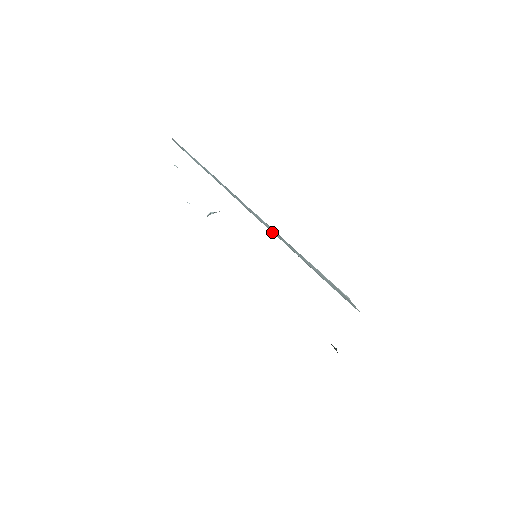
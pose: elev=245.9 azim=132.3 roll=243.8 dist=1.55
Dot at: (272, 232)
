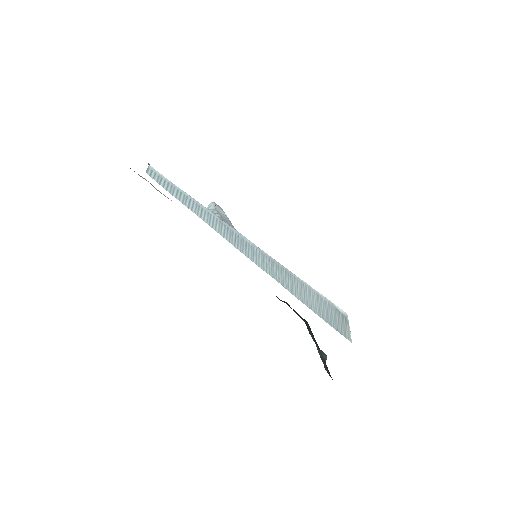
Dot at: (260, 267)
